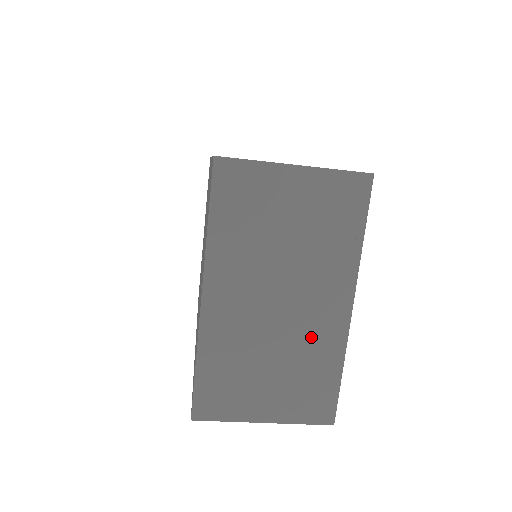
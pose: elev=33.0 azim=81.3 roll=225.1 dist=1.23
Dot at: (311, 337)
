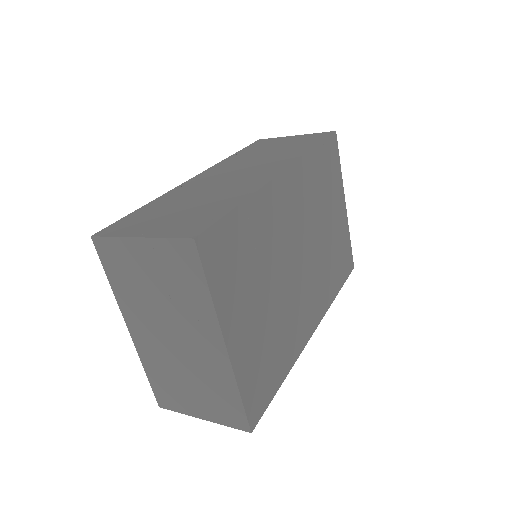
Dot at: (206, 366)
